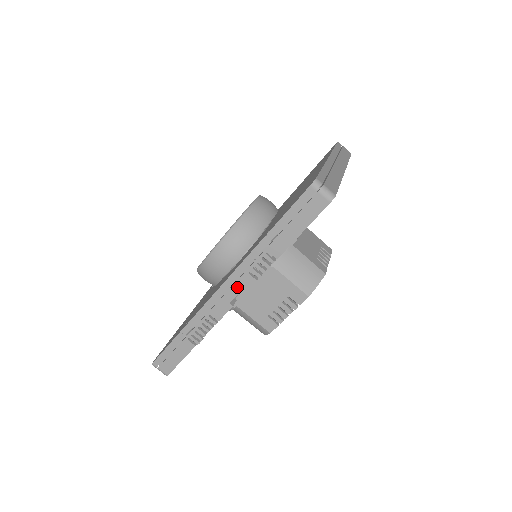
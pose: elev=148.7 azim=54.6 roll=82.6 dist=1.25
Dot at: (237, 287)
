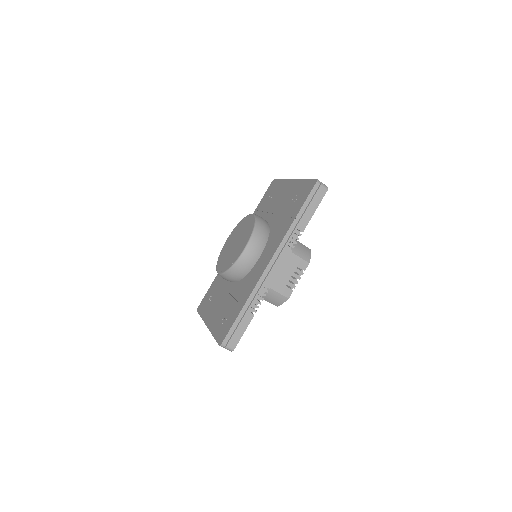
Dot at: (280, 259)
